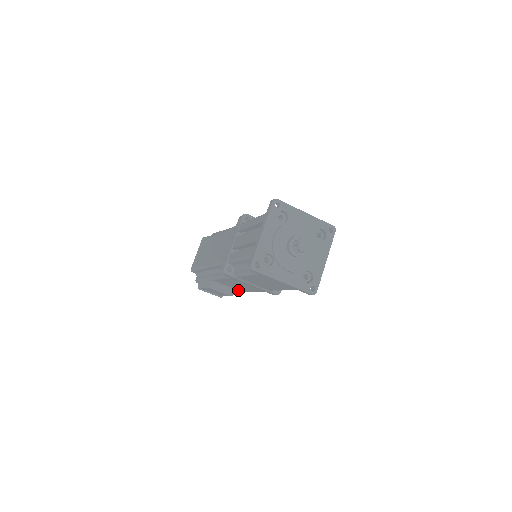
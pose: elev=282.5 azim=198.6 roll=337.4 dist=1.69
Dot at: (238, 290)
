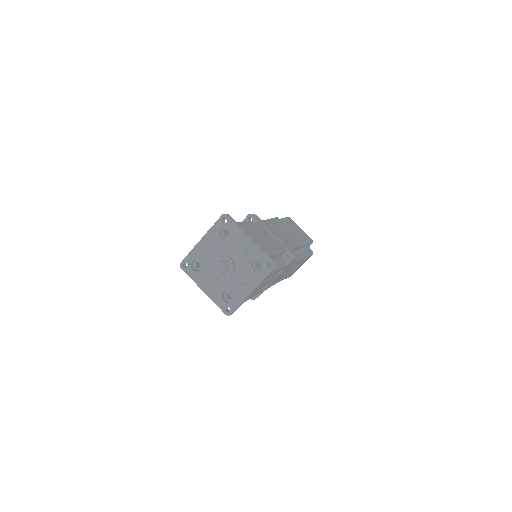
Dot at: occluded
